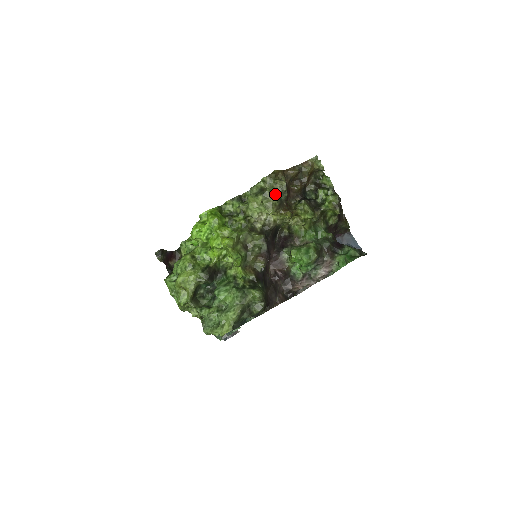
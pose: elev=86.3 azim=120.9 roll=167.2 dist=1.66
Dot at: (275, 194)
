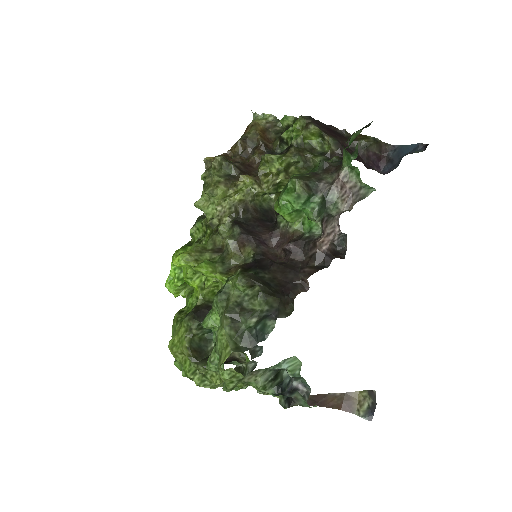
Dot at: (214, 174)
